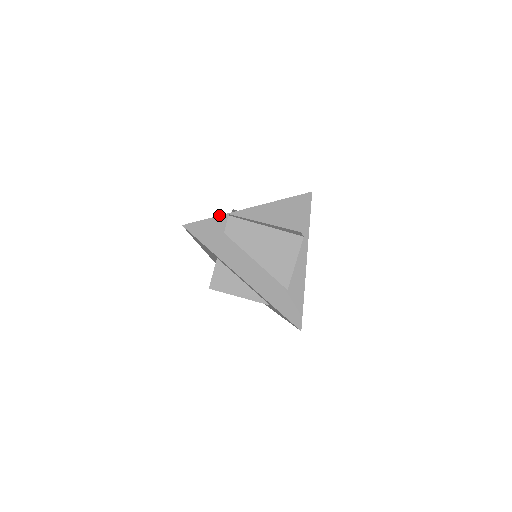
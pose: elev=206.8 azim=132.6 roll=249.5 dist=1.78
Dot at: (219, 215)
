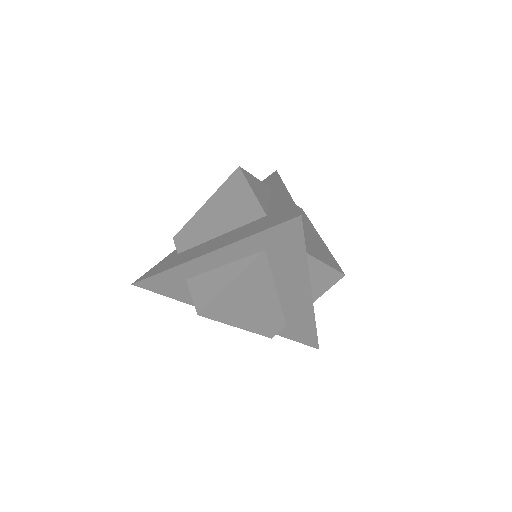
Dot at: (173, 252)
